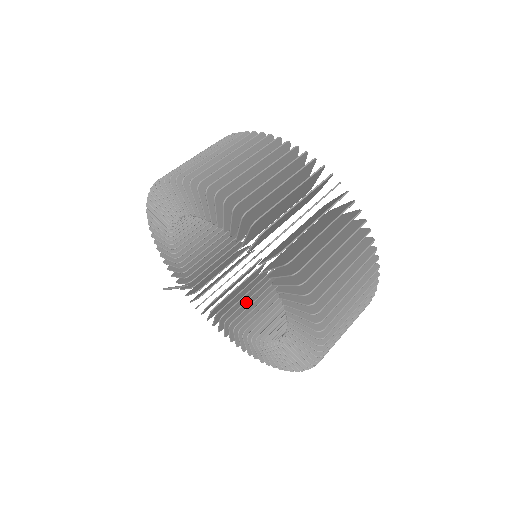
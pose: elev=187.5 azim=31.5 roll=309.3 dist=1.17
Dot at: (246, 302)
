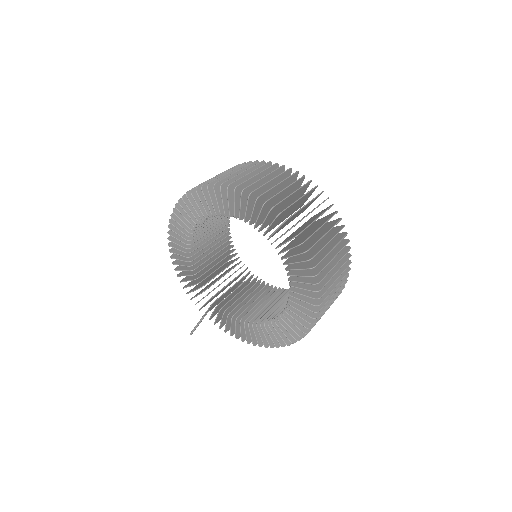
Dot at: (259, 308)
